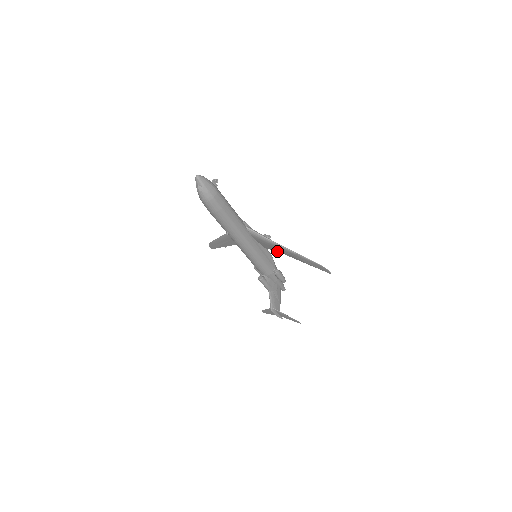
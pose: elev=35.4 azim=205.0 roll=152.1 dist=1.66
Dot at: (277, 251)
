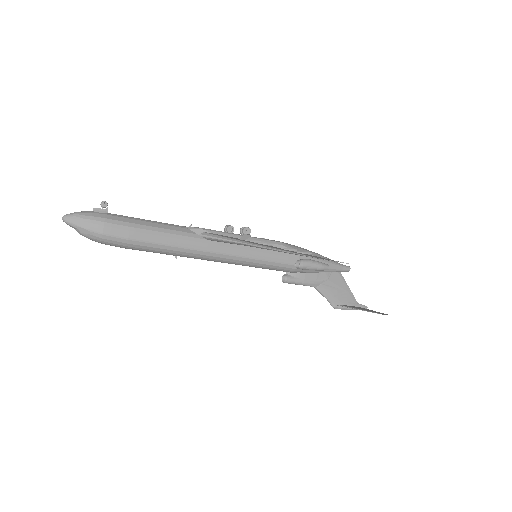
Dot at: occluded
